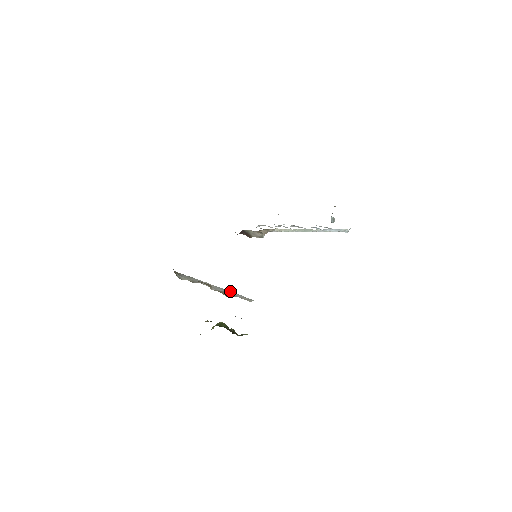
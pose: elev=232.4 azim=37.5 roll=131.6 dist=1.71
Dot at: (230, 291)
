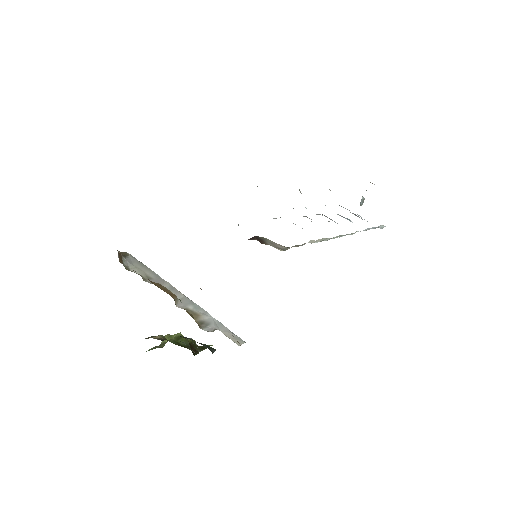
Dot at: (207, 312)
